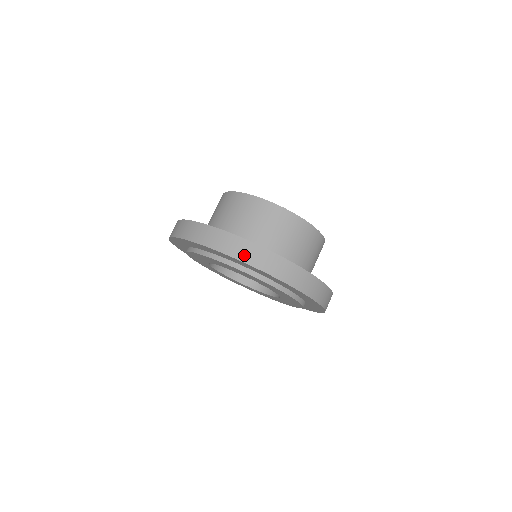
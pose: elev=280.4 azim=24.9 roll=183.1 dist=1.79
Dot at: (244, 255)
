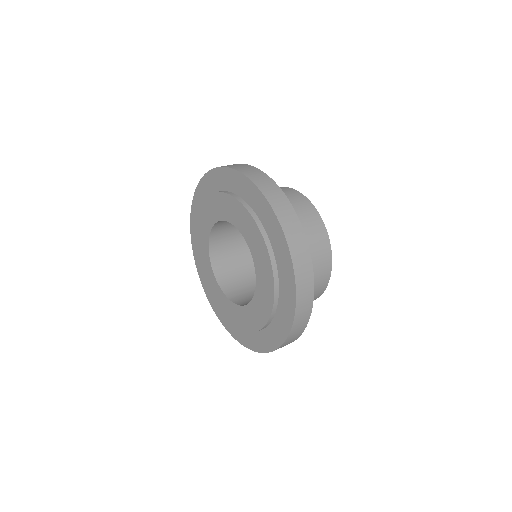
Dot at: occluded
